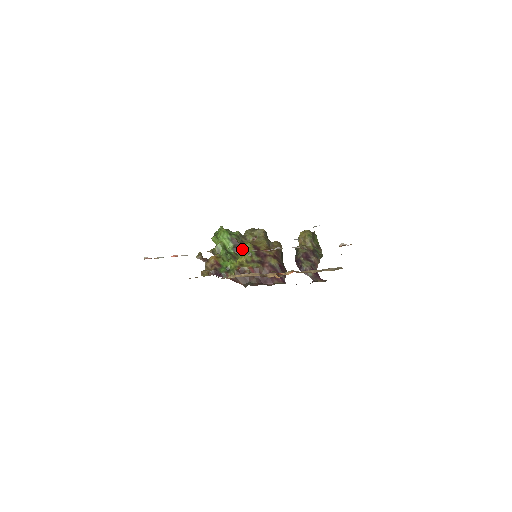
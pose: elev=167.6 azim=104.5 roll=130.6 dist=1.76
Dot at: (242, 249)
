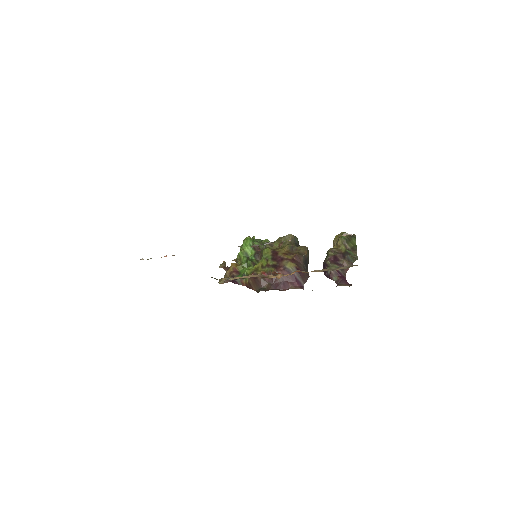
Dot at: occluded
